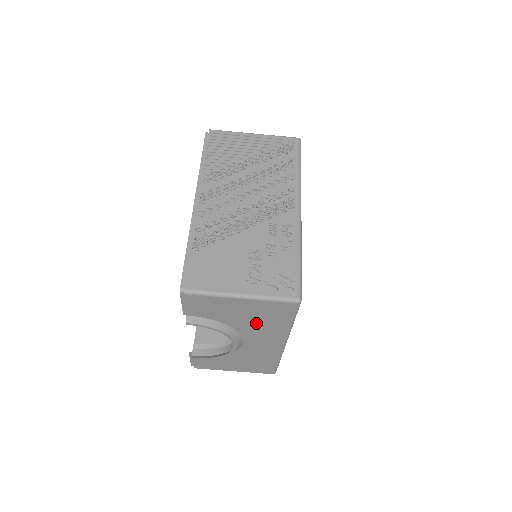
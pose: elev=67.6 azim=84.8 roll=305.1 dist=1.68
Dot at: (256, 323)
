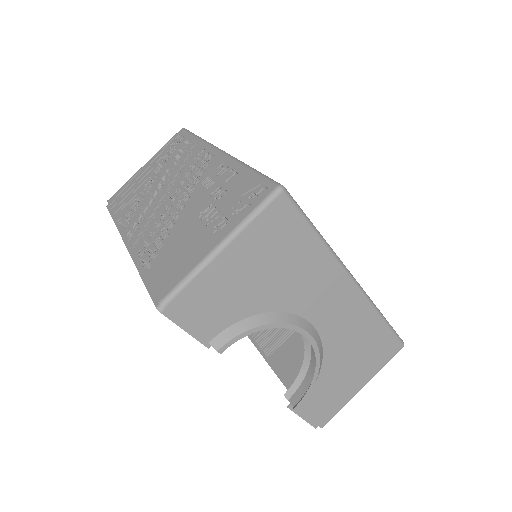
Dot at: (285, 276)
